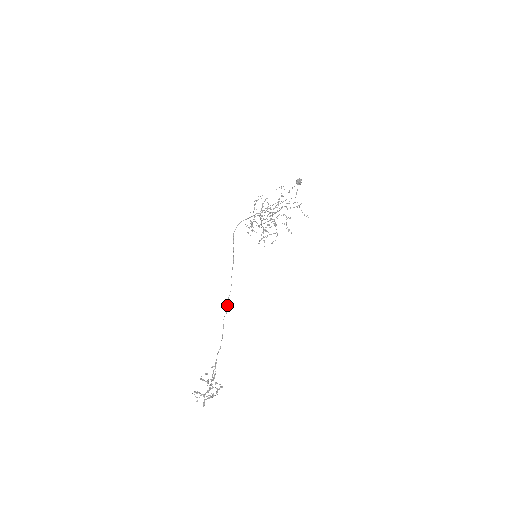
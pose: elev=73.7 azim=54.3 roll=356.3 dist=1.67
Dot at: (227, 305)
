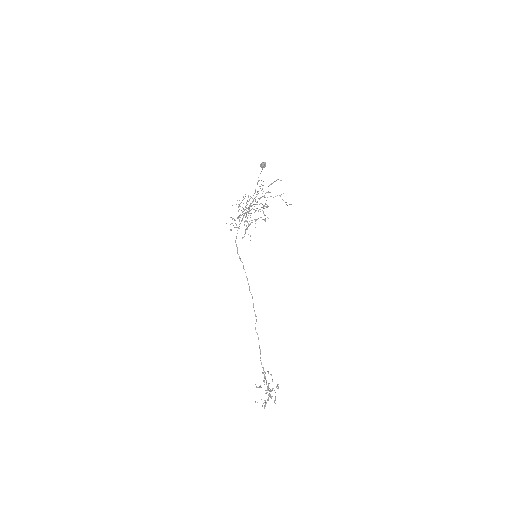
Dot at: (255, 315)
